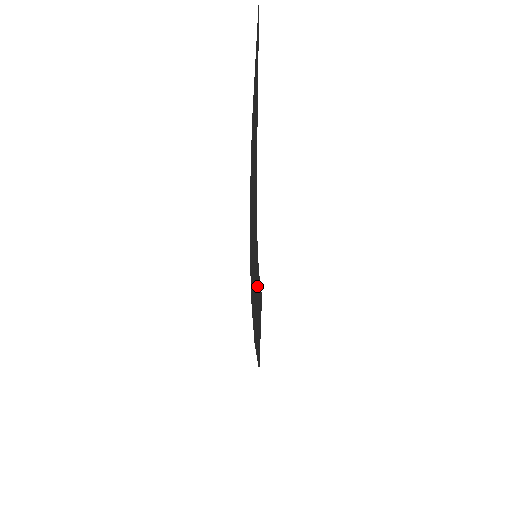
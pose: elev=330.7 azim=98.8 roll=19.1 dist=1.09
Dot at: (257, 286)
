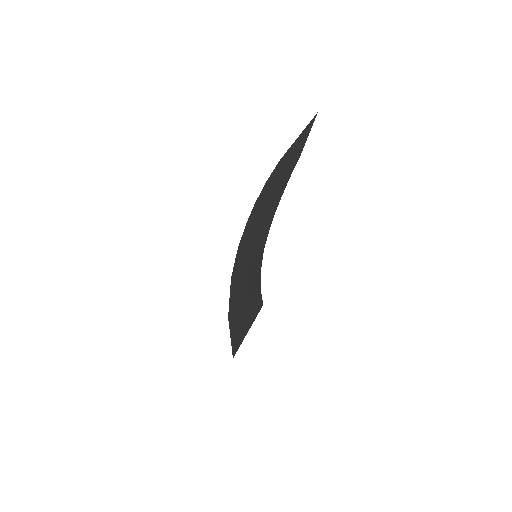
Dot at: (252, 282)
